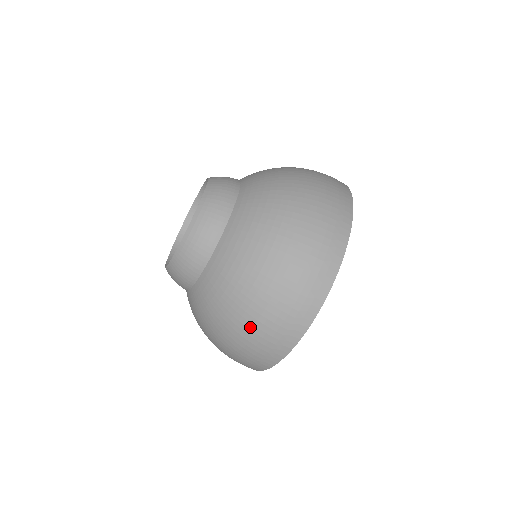
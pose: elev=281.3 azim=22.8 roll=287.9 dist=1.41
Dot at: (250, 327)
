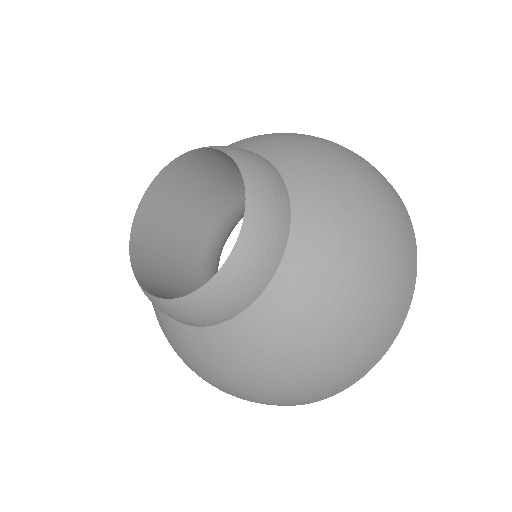
Dot at: (306, 383)
